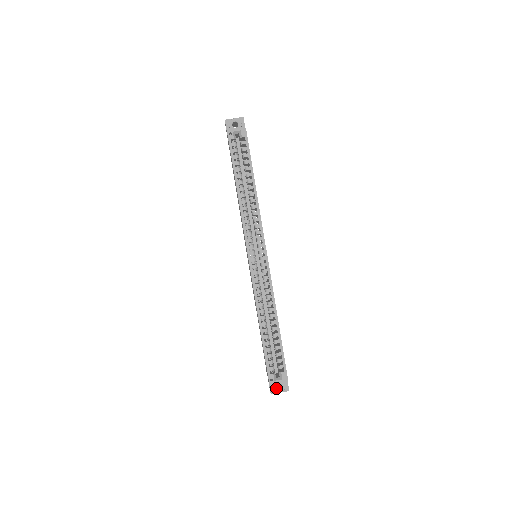
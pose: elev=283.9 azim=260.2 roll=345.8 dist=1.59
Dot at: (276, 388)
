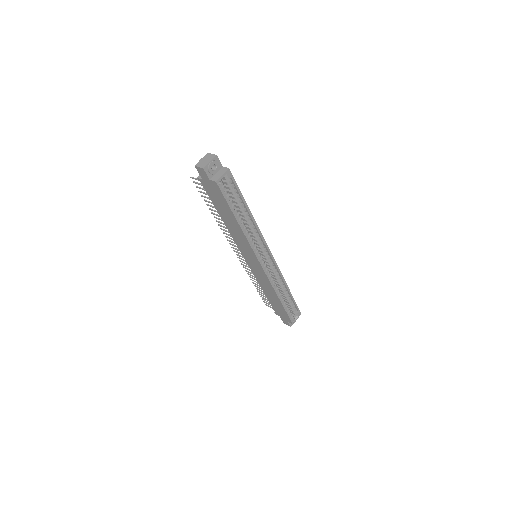
Dot at: occluded
